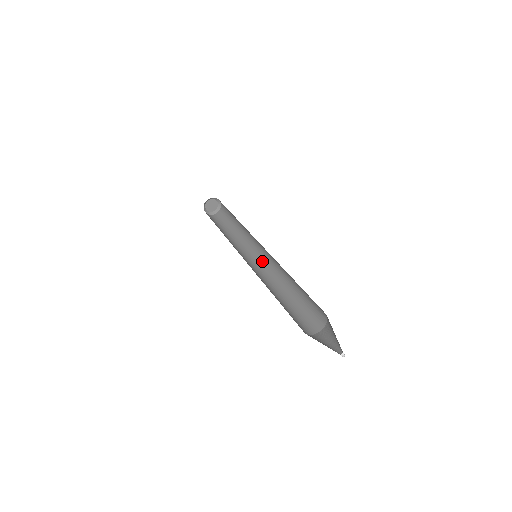
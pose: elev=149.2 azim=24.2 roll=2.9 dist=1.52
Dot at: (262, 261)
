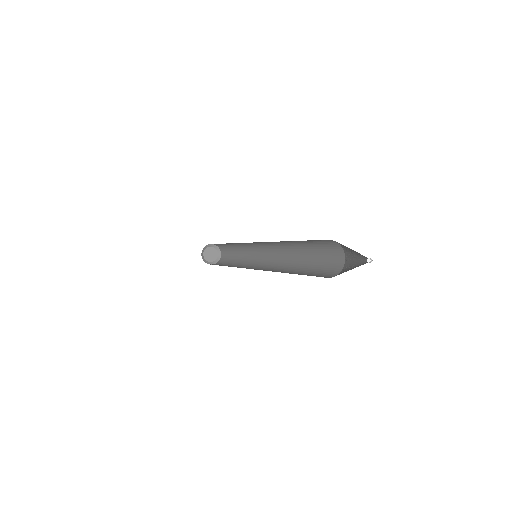
Dot at: (260, 268)
